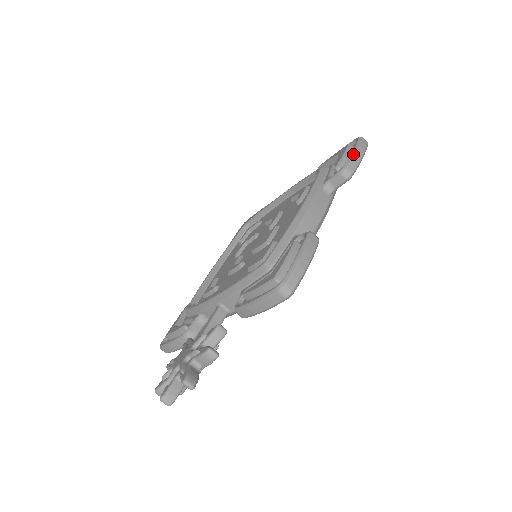
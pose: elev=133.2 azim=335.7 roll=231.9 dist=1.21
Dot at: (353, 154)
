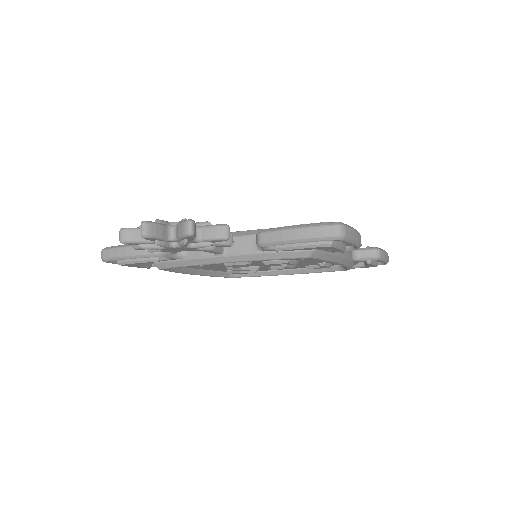
Dot at: occluded
